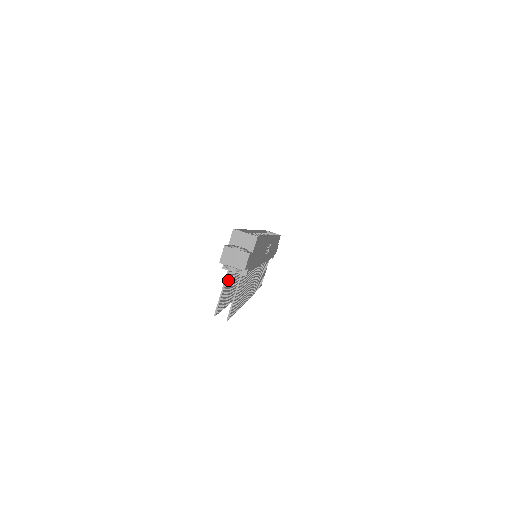
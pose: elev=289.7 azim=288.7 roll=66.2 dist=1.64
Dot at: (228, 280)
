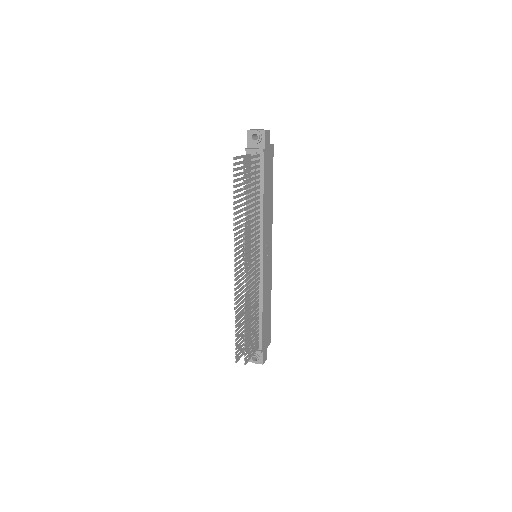
Dot at: (245, 166)
